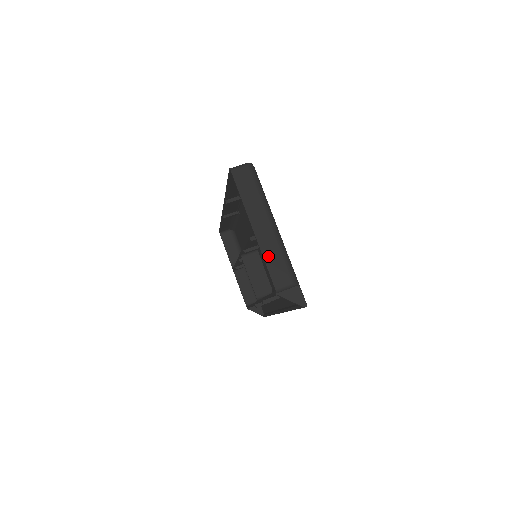
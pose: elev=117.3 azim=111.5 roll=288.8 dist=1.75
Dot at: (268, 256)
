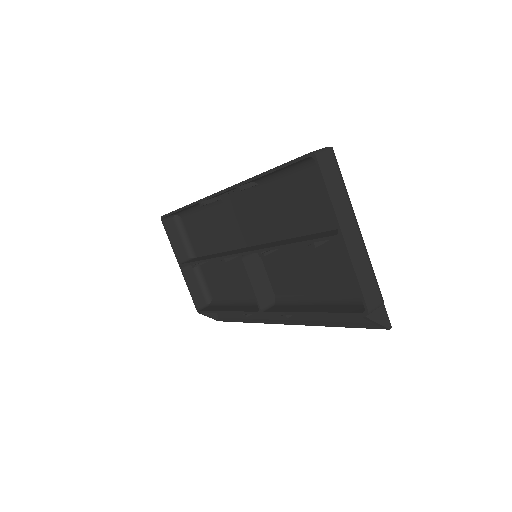
Dot at: (359, 270)
